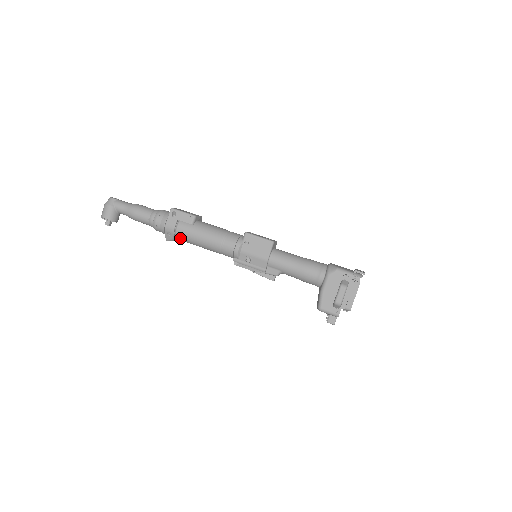
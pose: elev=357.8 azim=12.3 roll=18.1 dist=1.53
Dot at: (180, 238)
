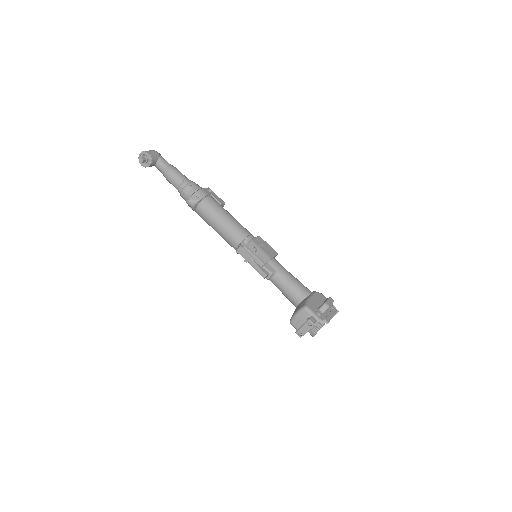
Dot at: (205, 204)
